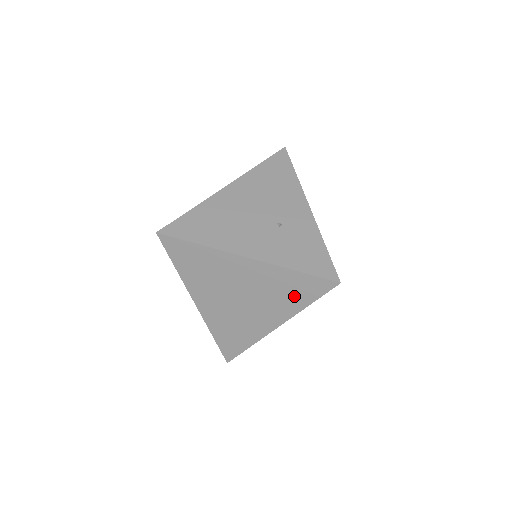
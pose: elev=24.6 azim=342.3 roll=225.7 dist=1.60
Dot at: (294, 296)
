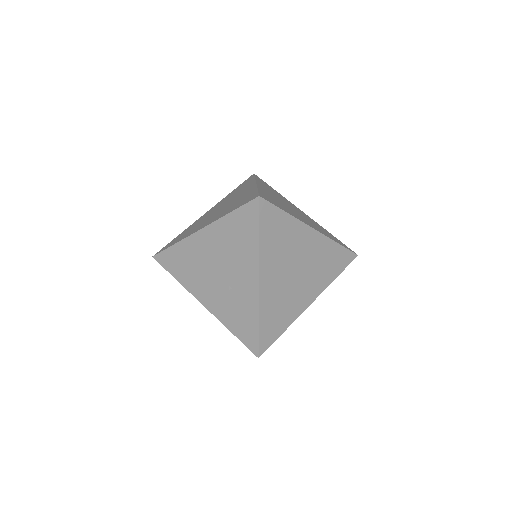
Dot at: occluded
